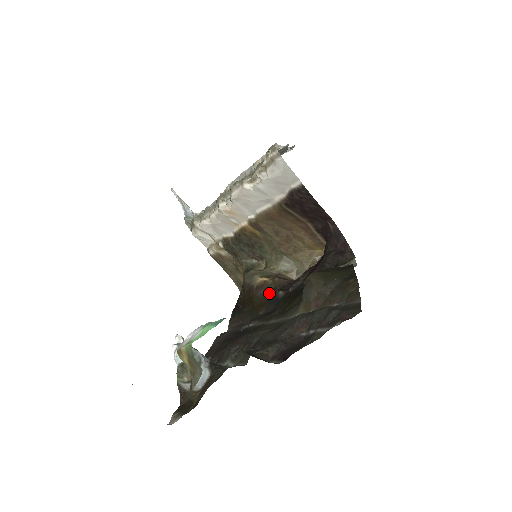
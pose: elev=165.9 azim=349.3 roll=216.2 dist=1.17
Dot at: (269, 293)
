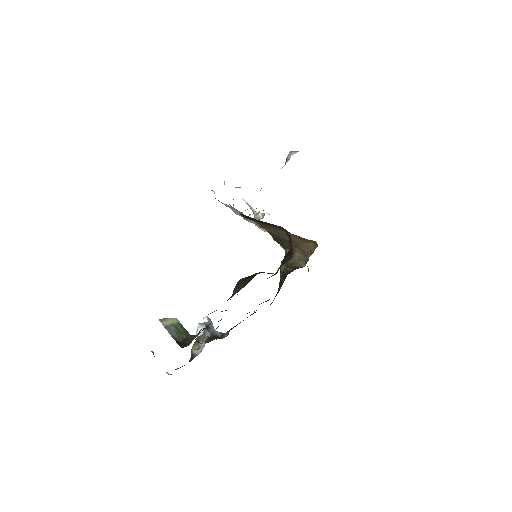
Dot at: occluded
